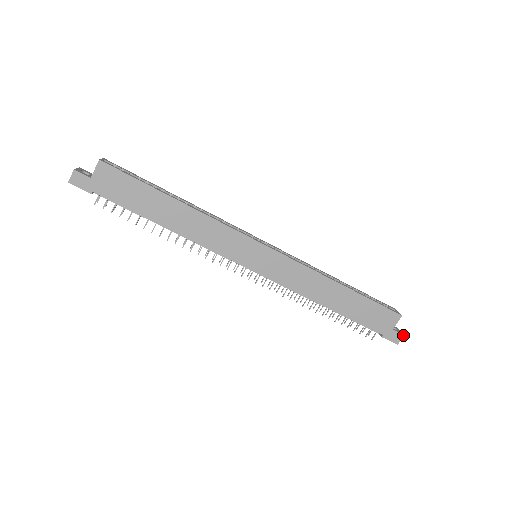
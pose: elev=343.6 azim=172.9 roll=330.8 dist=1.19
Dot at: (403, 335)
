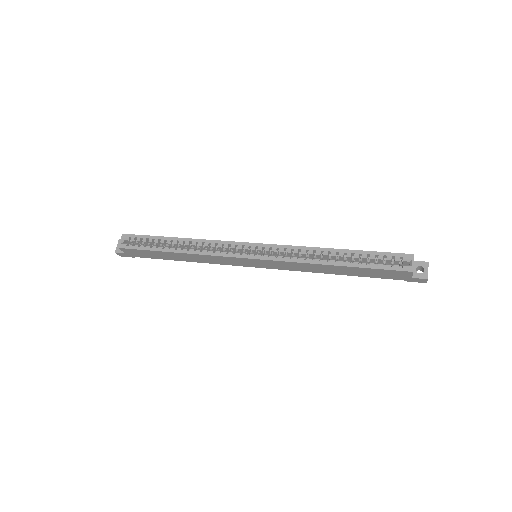
Dot at: (427, 279)
